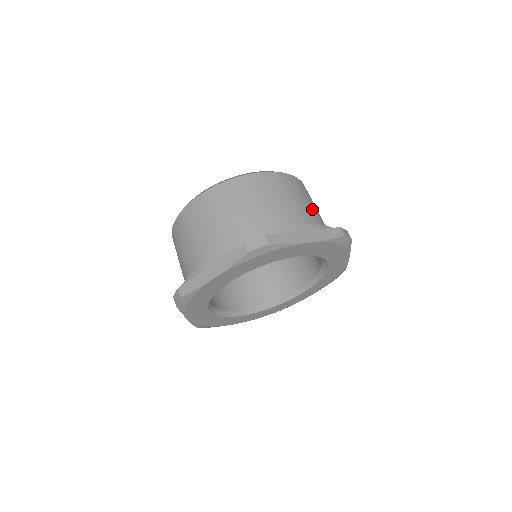
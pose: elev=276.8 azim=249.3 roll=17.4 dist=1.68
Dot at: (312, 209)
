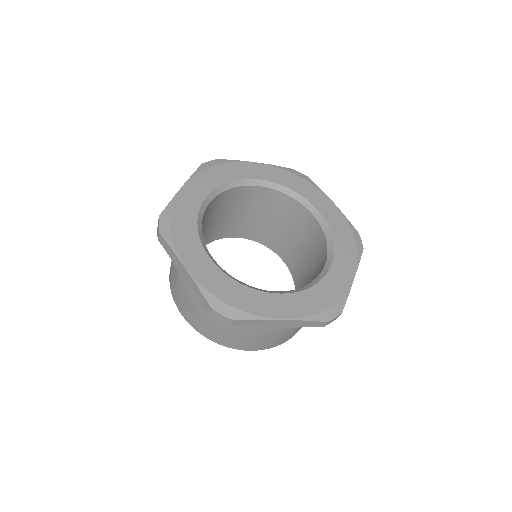
Dot at: occluded
